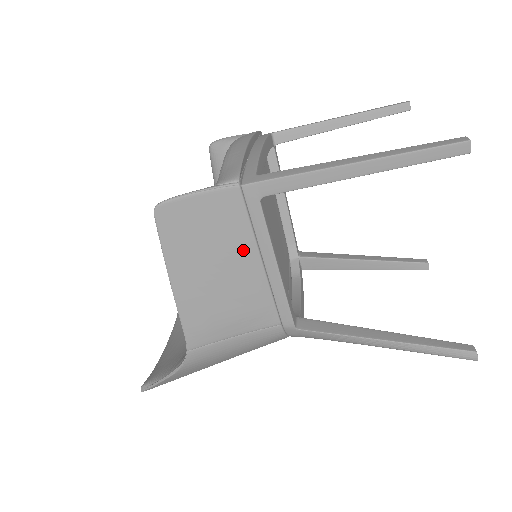
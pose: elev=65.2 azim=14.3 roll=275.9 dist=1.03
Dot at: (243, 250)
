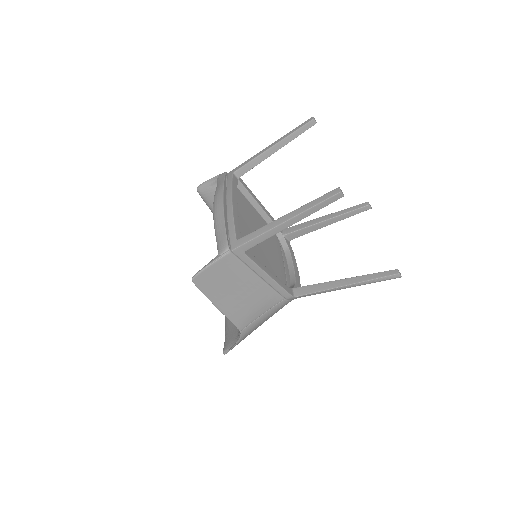
Dot at: (247, 277)
